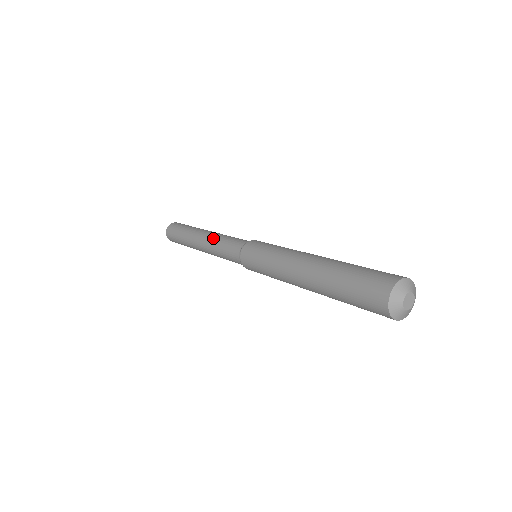
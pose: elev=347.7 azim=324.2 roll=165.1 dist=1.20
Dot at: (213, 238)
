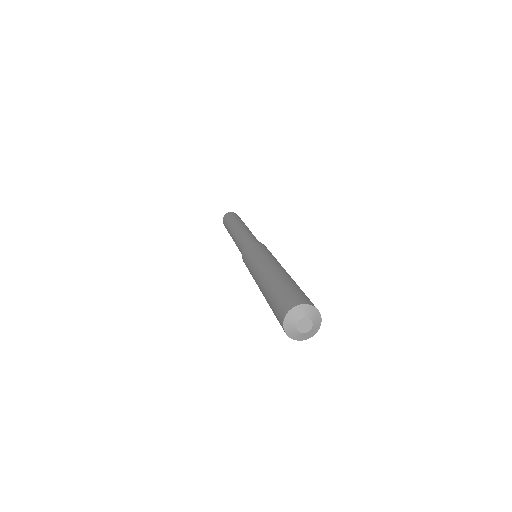
Dot at: (237, 235)
